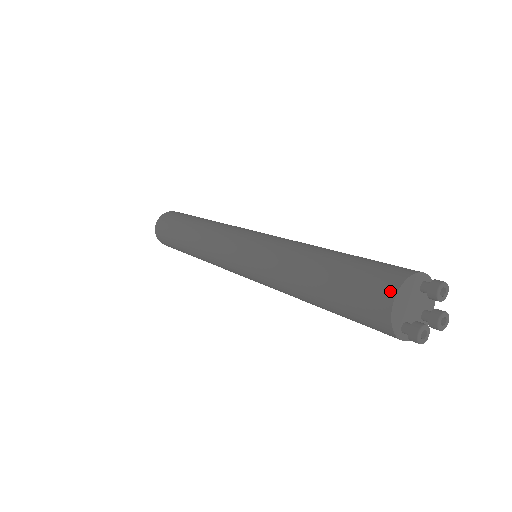
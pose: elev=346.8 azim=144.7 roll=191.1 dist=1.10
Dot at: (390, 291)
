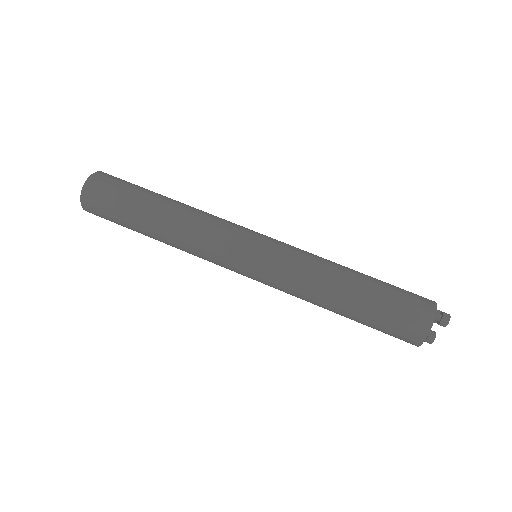
Dot at: (418, 341)
